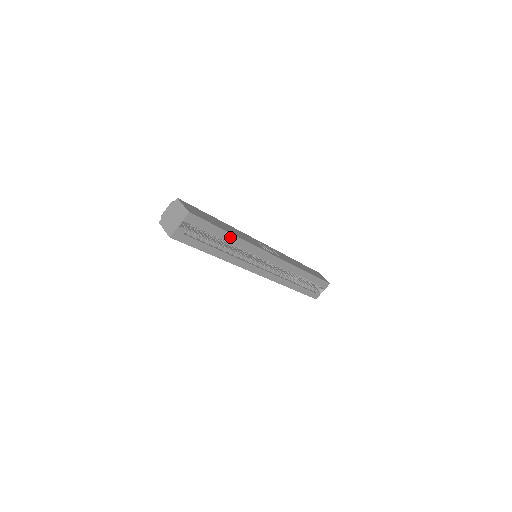
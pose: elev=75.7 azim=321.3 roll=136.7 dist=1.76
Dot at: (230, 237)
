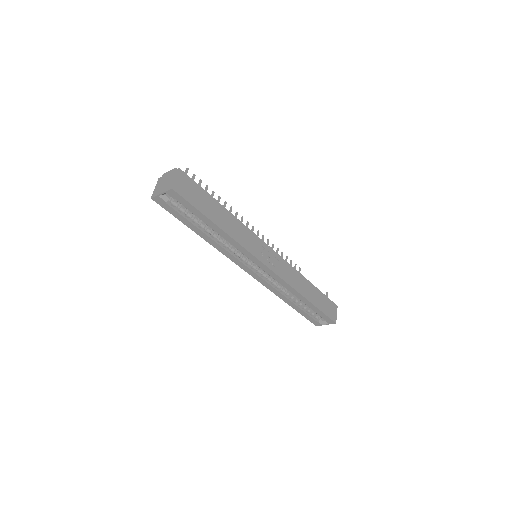
Dot at: (217, 229)
